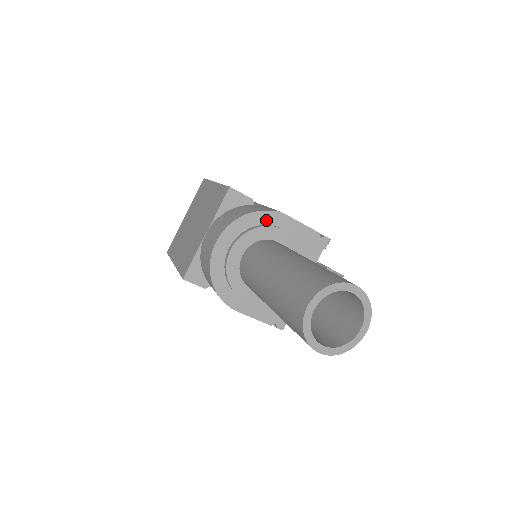
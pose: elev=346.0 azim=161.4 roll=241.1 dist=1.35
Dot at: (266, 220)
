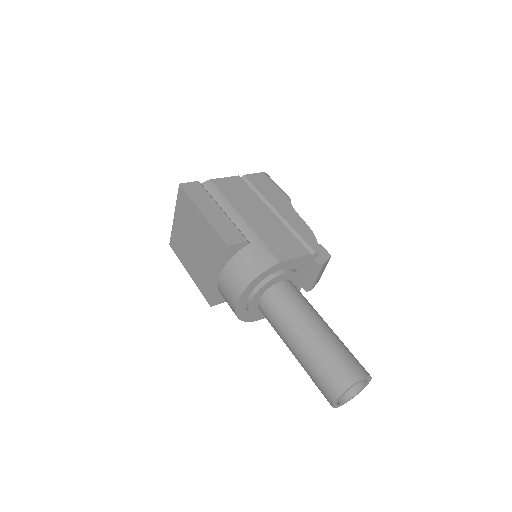
Dot at: (269, 273)
